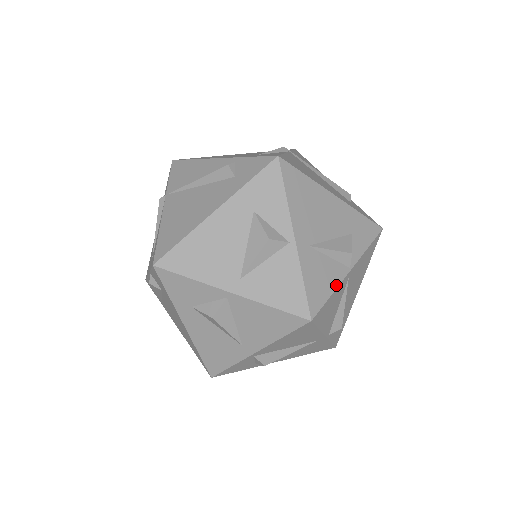
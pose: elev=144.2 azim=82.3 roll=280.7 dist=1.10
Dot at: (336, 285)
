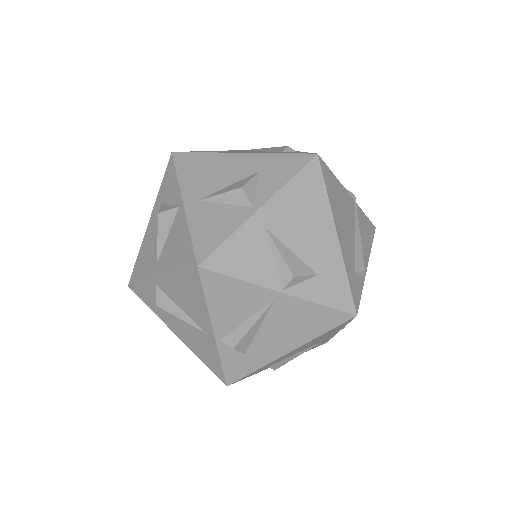
Dot at: (253, 280)
